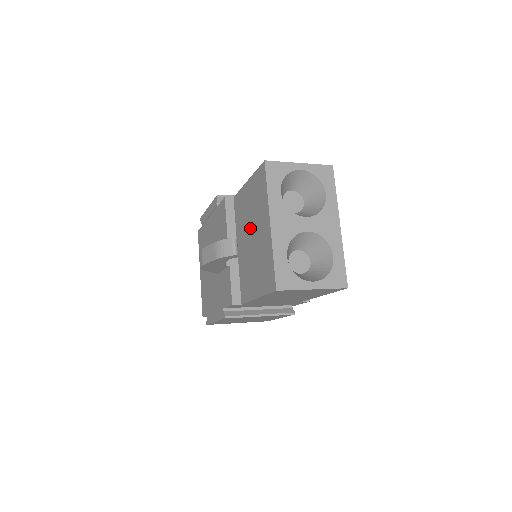
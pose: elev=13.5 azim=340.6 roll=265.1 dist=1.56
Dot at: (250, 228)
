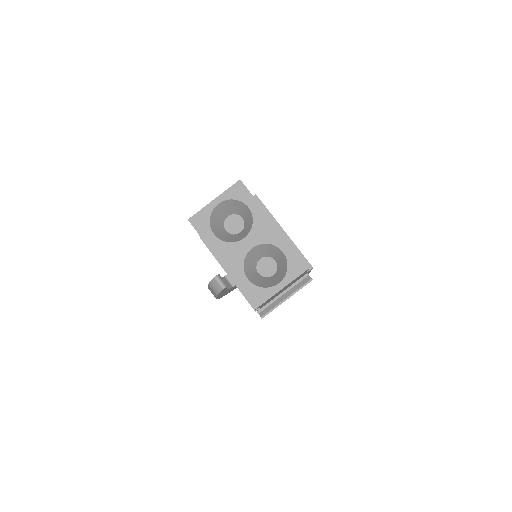
Dot at: occluded
